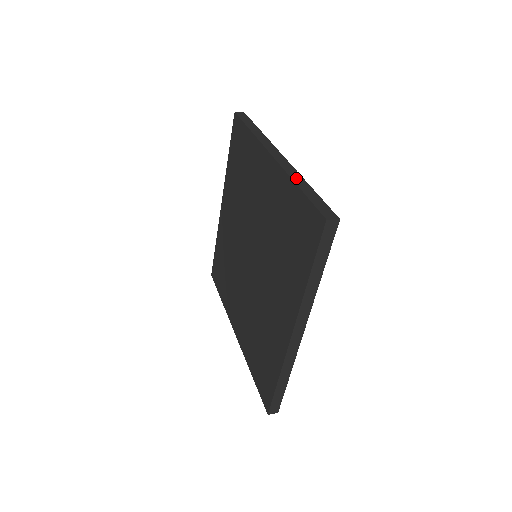
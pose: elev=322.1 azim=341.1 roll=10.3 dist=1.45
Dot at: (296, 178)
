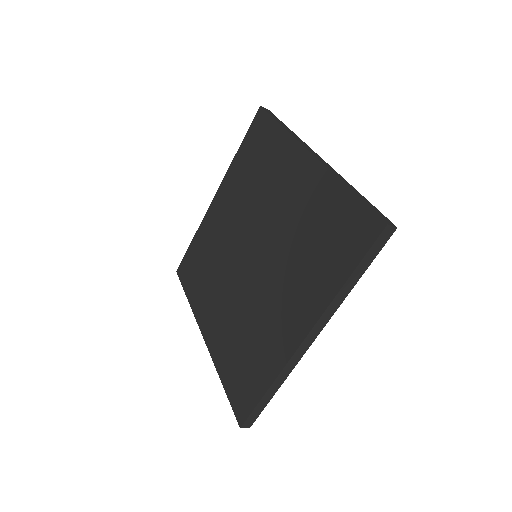
Dot at: (343, 180)
